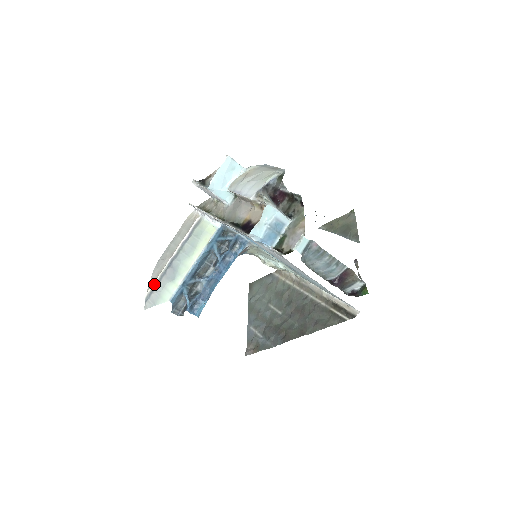
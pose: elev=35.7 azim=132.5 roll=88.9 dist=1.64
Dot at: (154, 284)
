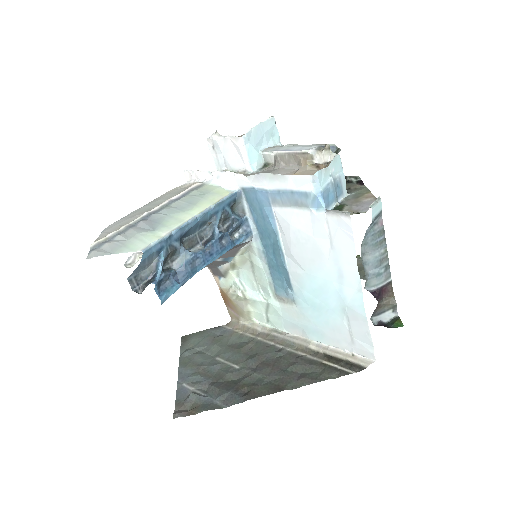
Dot at: (112, 234)
